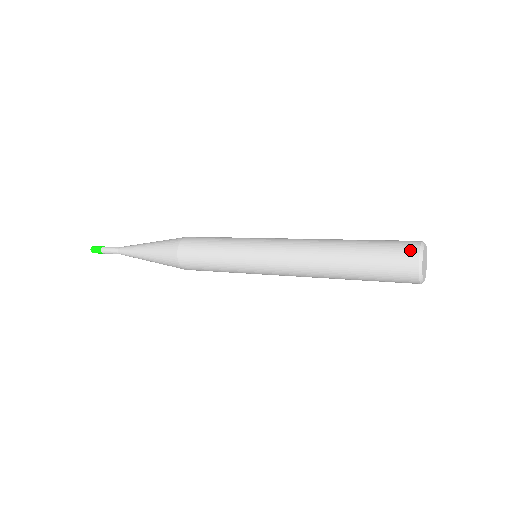
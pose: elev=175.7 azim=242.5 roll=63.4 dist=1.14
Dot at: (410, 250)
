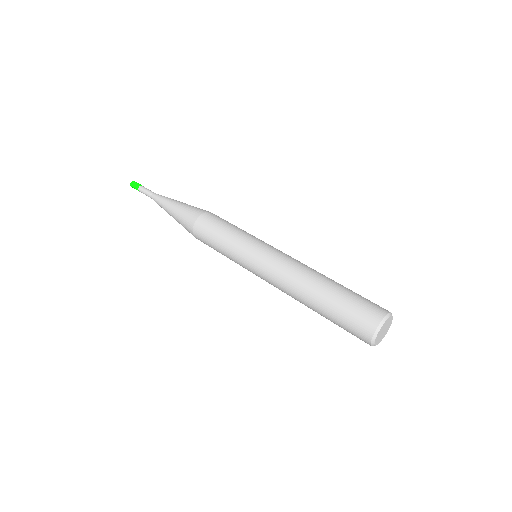
Dot at: (364, 339)
